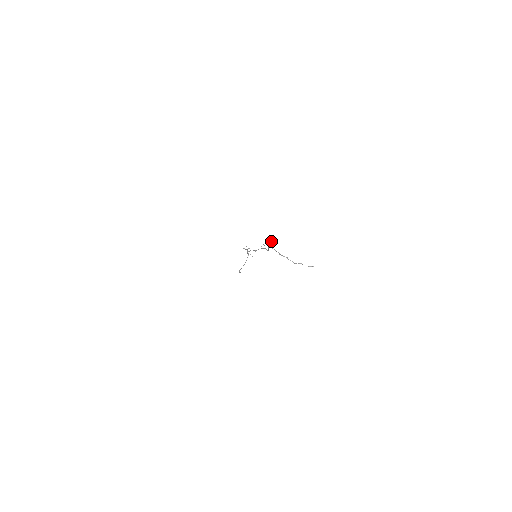
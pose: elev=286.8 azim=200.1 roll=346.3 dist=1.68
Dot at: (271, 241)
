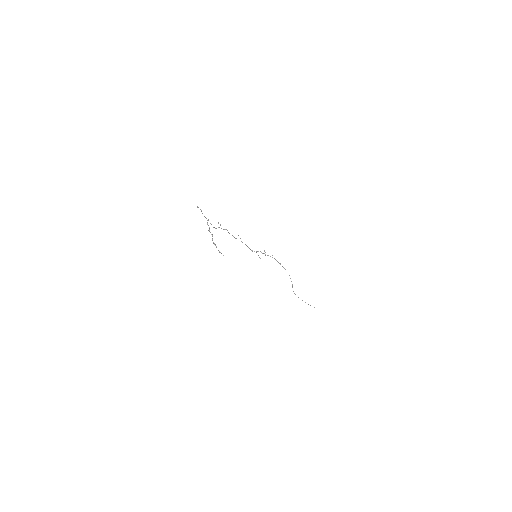
Dot at: occluded
